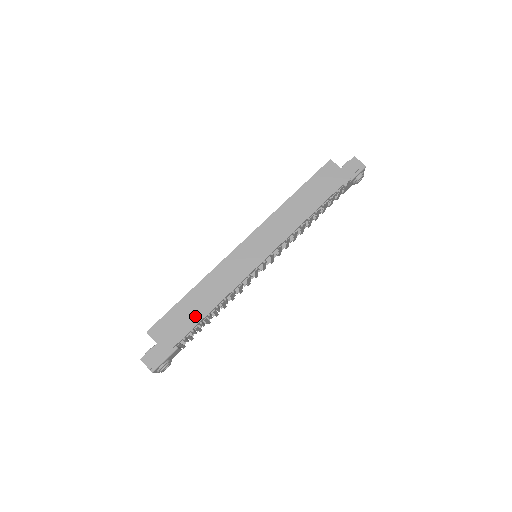
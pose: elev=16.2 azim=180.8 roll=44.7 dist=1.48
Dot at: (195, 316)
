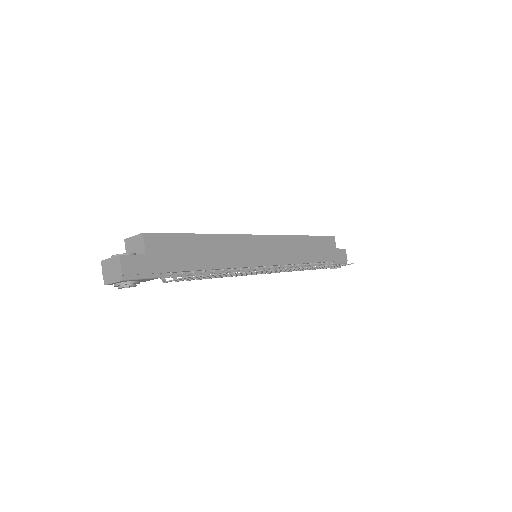
Dot at: (194, 261)
